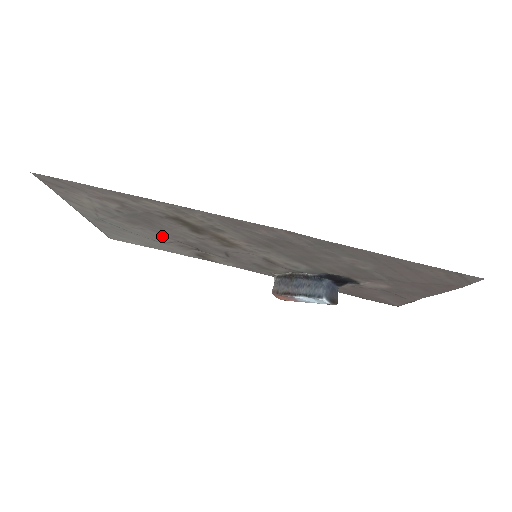
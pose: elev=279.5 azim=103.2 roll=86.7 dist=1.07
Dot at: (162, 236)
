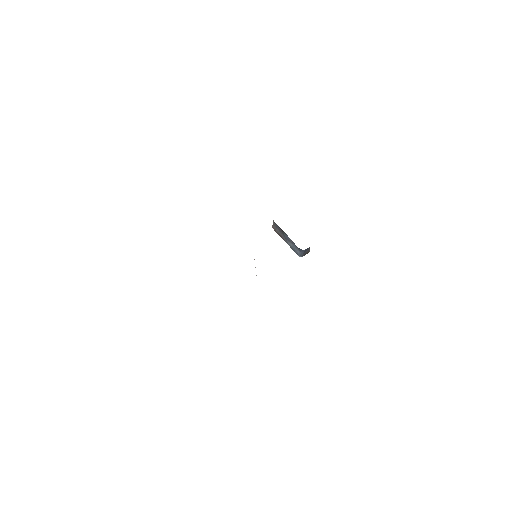
Dot at: occluded
